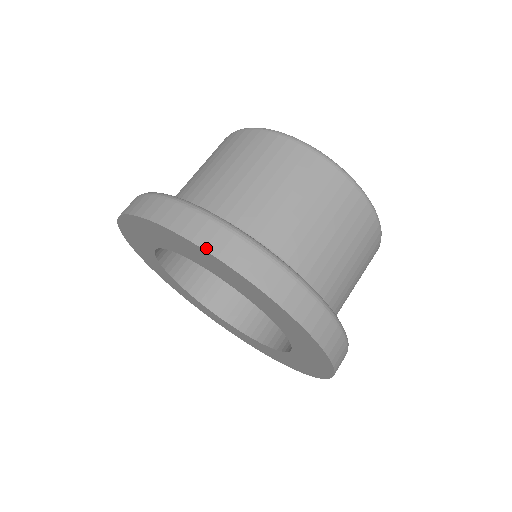
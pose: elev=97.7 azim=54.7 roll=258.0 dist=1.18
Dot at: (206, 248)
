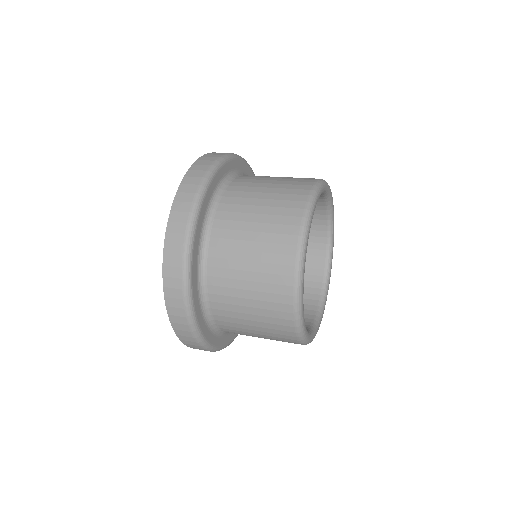
Dot at: (172, 323)
